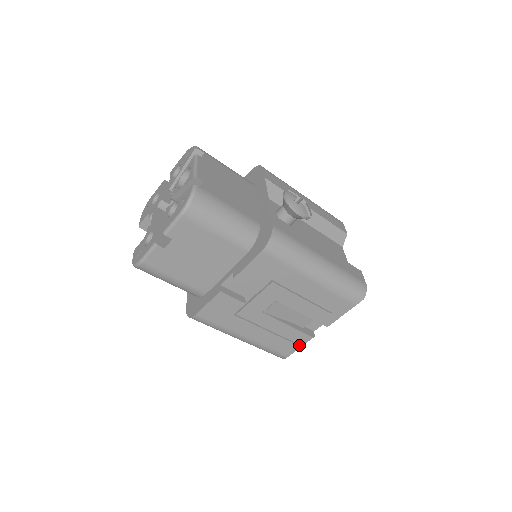
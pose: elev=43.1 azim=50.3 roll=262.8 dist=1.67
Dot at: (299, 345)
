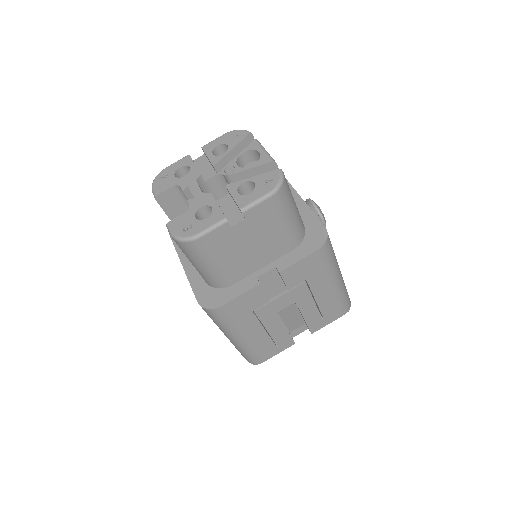
Dot at: (280, 350)
